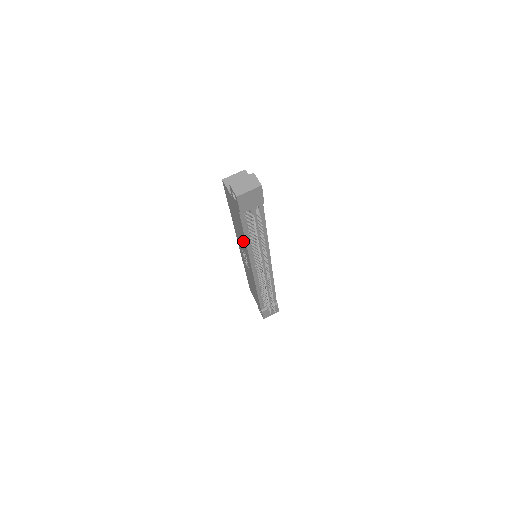
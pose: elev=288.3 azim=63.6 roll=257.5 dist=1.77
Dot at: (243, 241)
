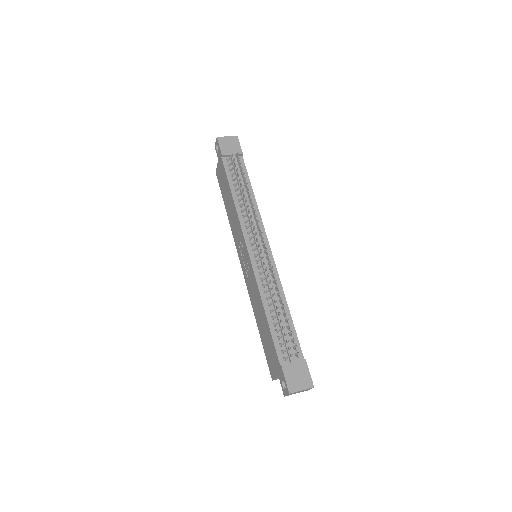
Dot at: (234, 212)
